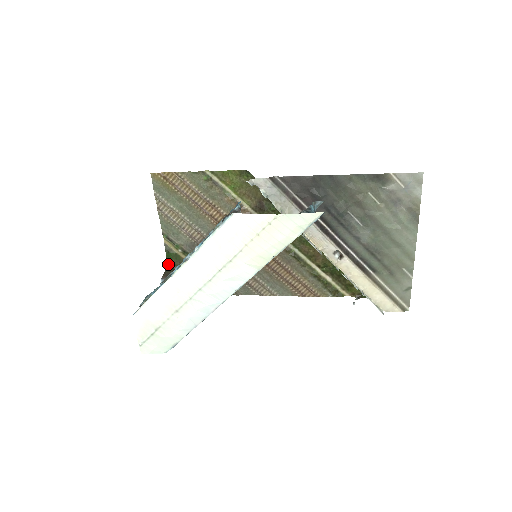
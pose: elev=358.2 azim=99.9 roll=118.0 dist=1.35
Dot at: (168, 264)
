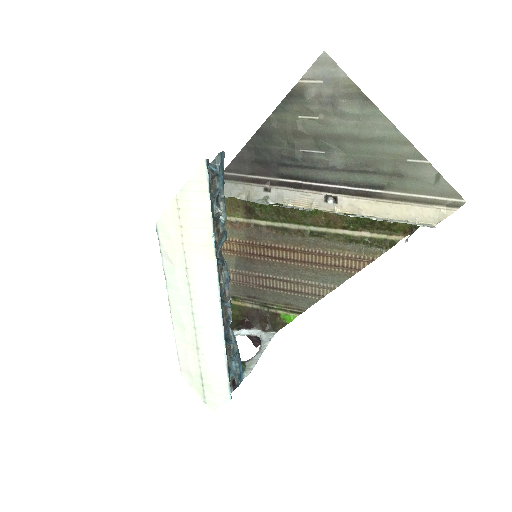
Dot at: (232, 318)
